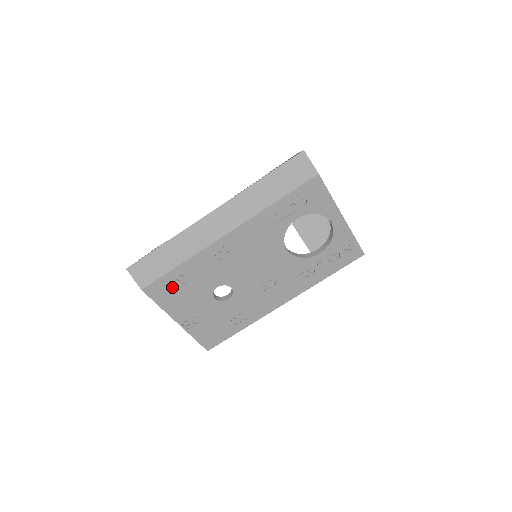
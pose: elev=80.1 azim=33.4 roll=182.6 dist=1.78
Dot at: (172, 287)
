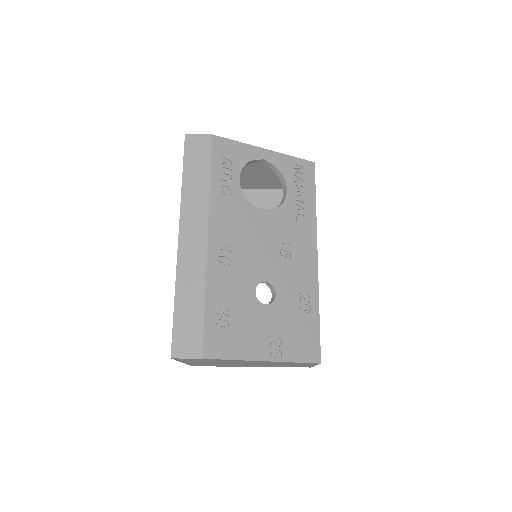
Dot at: (223, 330)
